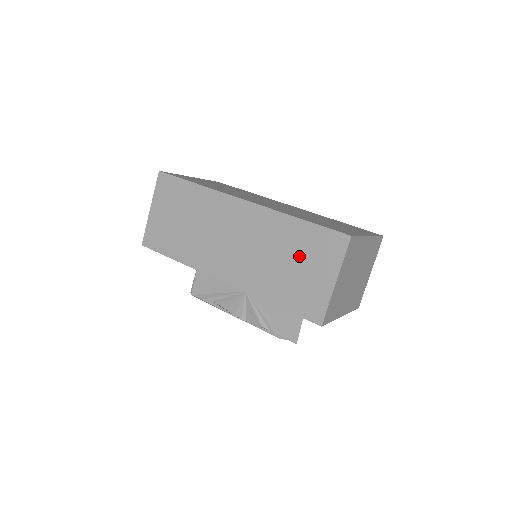
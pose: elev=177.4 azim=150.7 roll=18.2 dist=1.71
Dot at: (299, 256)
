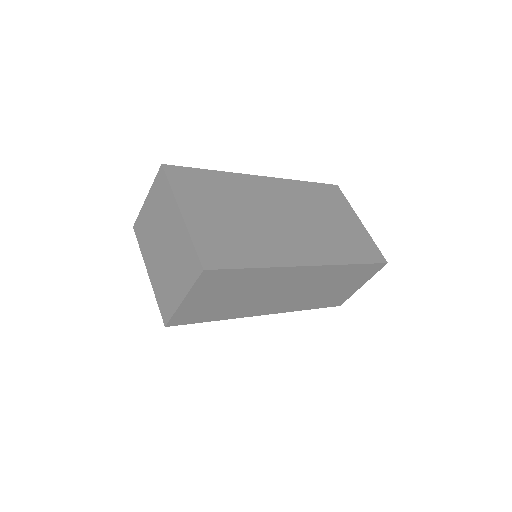
Dot at: (344, 282)
